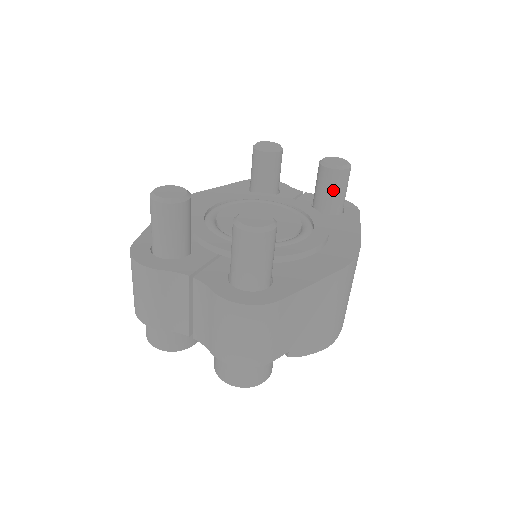
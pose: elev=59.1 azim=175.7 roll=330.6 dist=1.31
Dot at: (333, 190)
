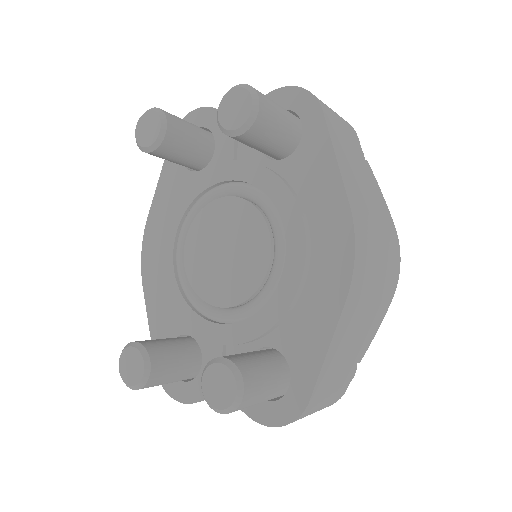
Dot at: (265, 143)
